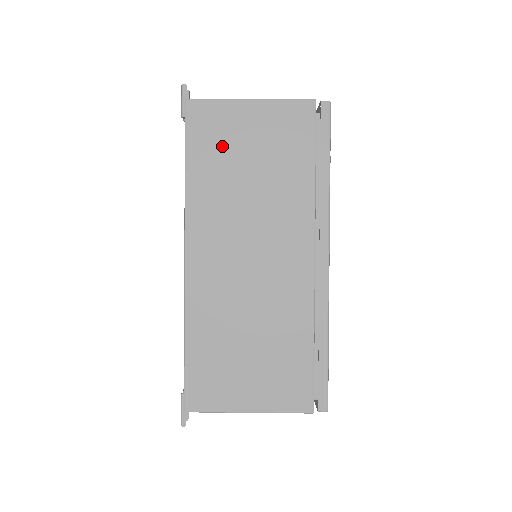
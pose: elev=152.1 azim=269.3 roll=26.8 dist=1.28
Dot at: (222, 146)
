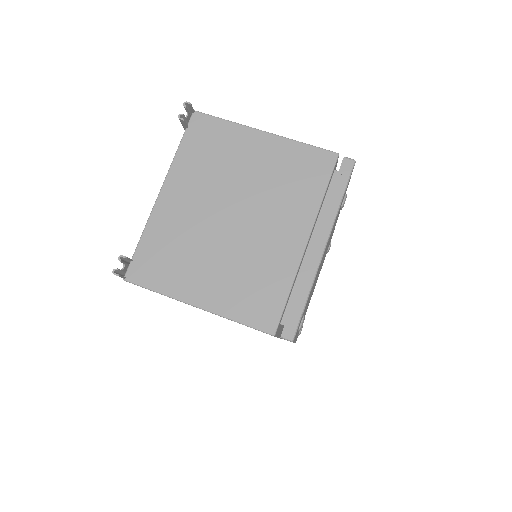
Dot at: occluded
